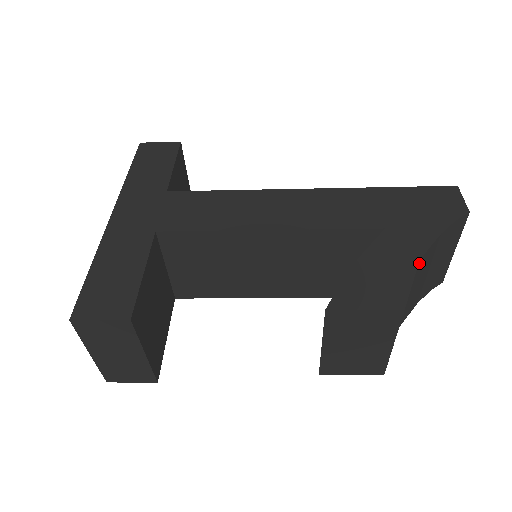
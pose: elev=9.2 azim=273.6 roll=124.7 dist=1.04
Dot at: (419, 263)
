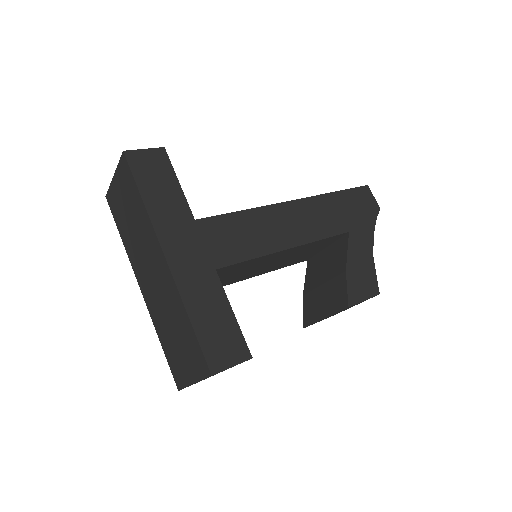
Dot at: occluded
